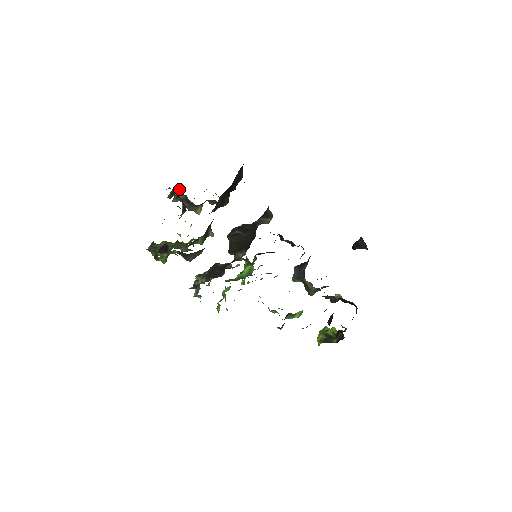
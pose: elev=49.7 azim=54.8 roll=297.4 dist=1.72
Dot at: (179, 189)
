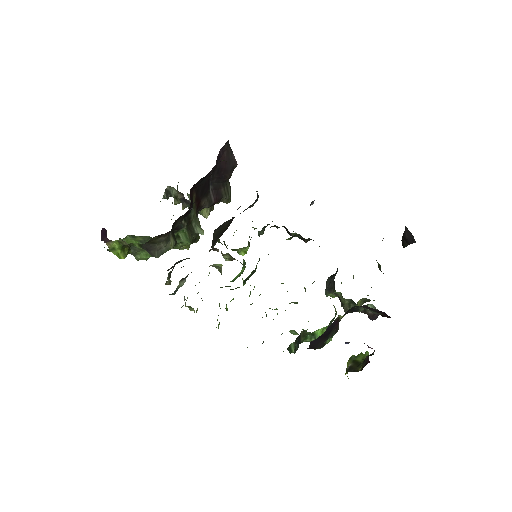
Dot at: occluded
